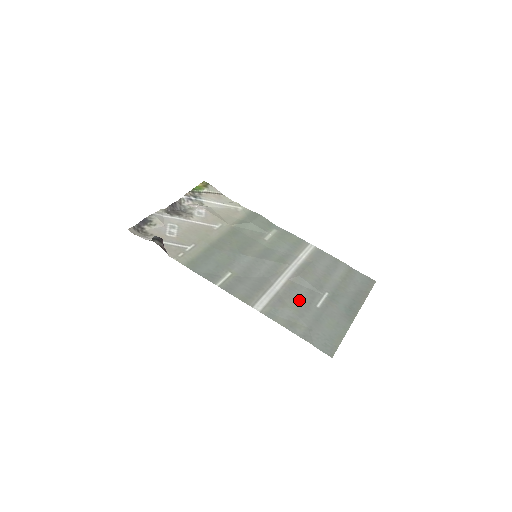
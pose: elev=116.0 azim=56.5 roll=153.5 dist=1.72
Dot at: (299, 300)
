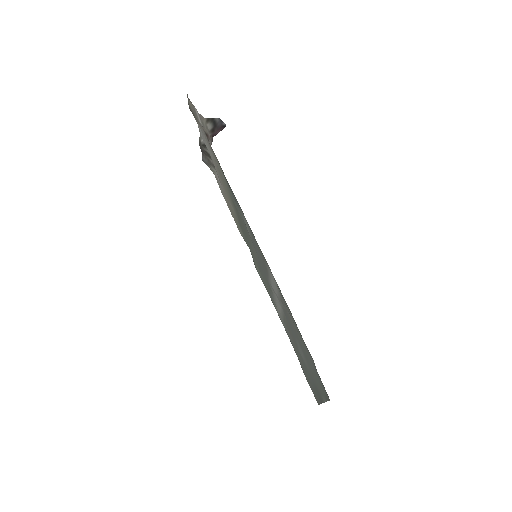
Dot at: occluded
